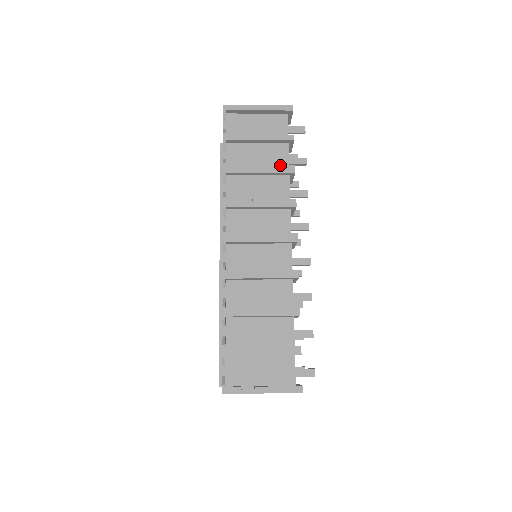
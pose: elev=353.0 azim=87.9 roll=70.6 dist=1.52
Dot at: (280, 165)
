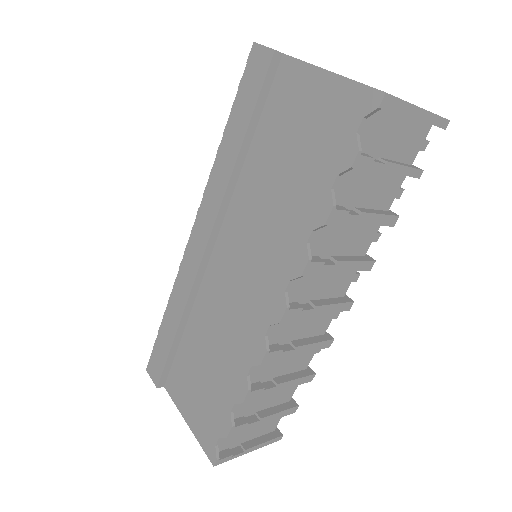
Dot at: (387, 215)
